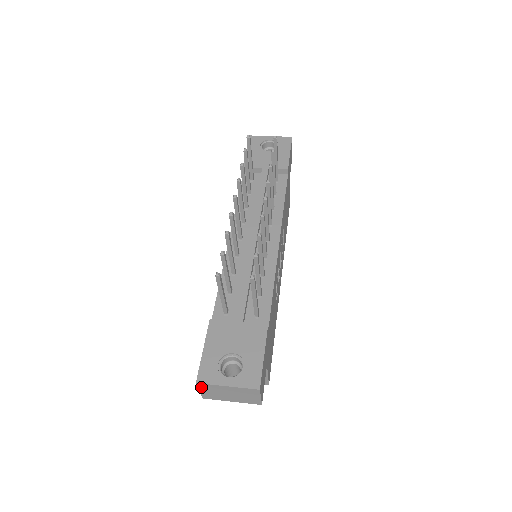
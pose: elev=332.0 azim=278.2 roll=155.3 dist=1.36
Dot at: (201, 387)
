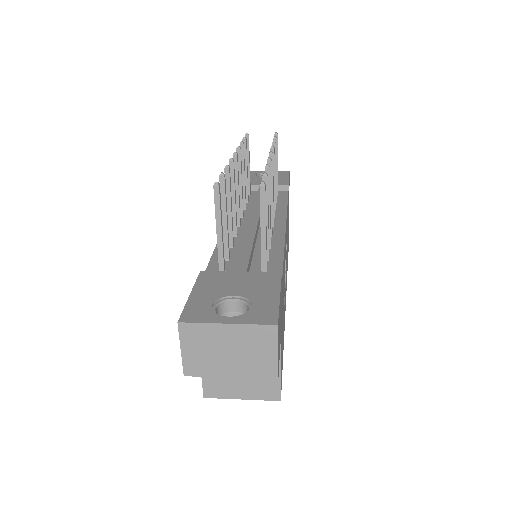
Dot at: (185, 336)
